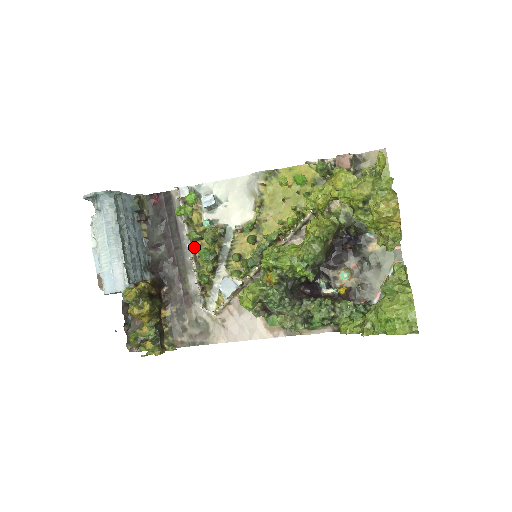
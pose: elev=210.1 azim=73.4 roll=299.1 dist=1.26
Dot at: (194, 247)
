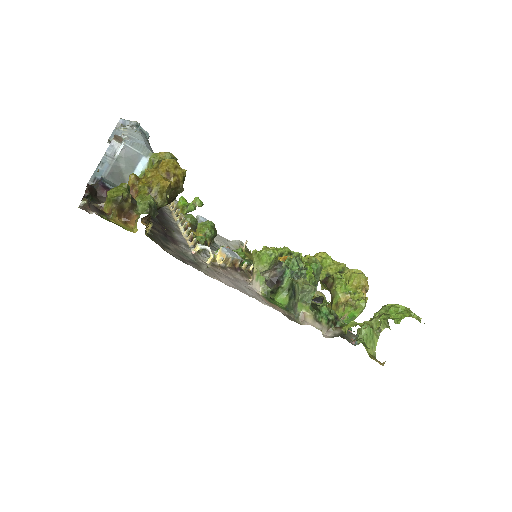
Dot at: occluded
